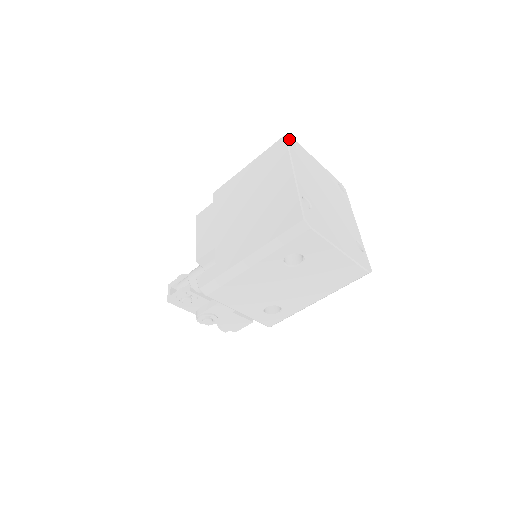
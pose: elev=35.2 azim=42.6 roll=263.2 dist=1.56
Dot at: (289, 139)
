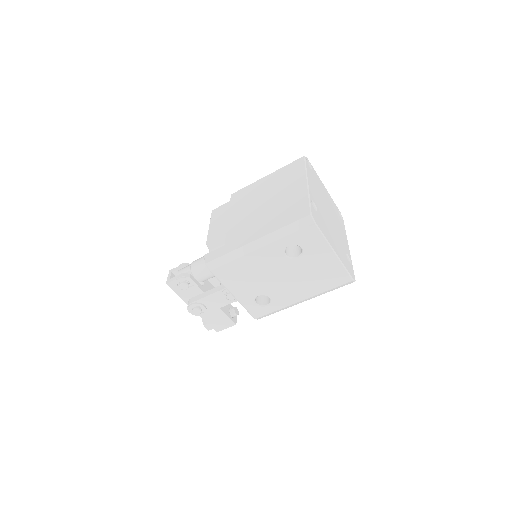
Dot at: occluded
